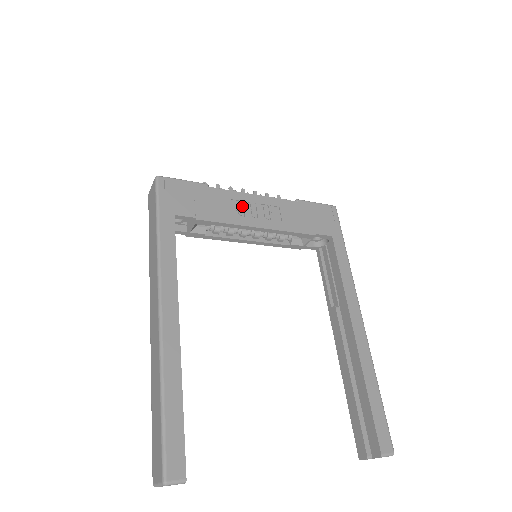
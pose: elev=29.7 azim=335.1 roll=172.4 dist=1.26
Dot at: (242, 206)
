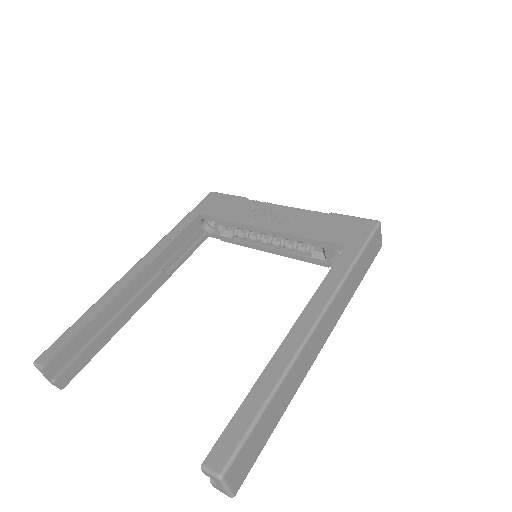
Dot at: (263, 213)
